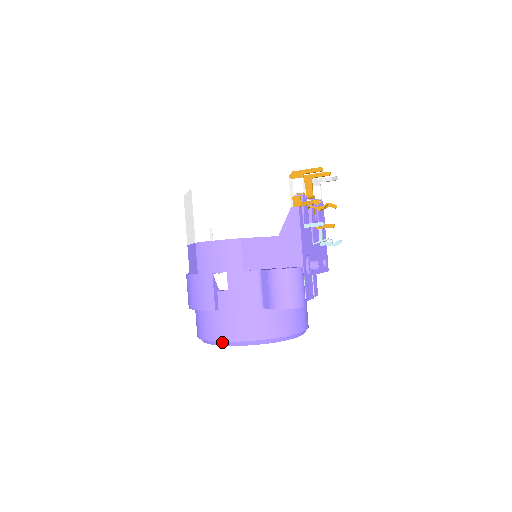
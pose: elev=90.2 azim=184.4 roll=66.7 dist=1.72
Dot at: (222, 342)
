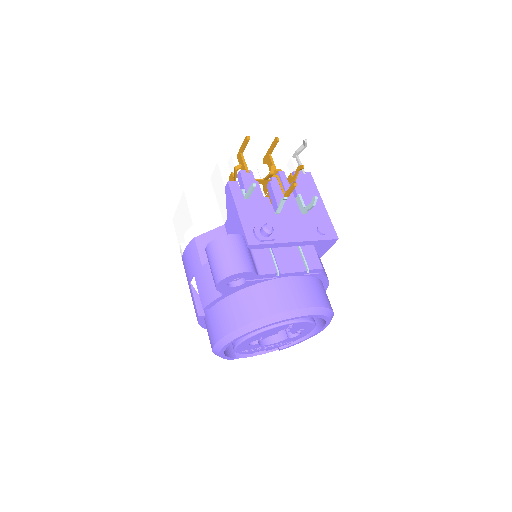
Dot at: (214, 347)
